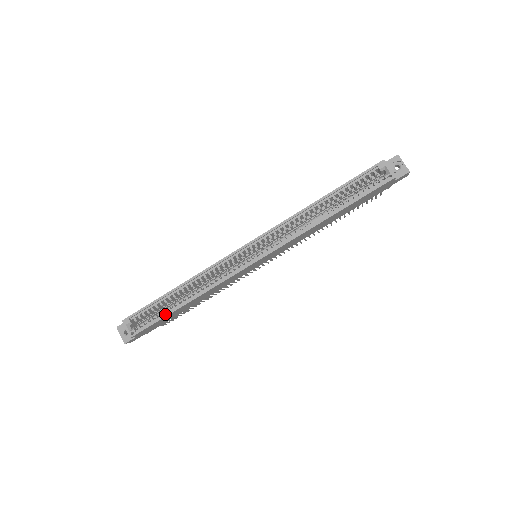
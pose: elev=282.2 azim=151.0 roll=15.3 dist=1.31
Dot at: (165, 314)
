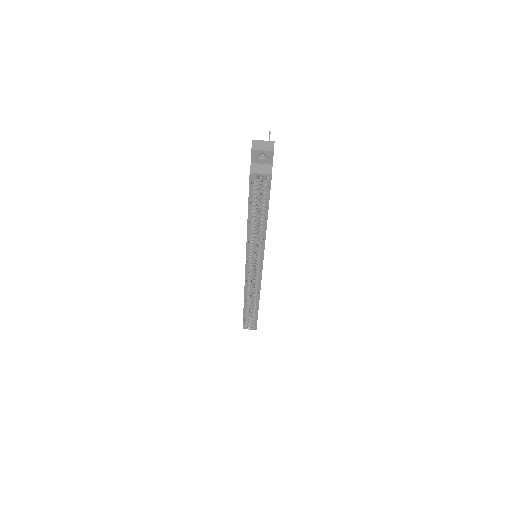
Dot at: (256, 315)
